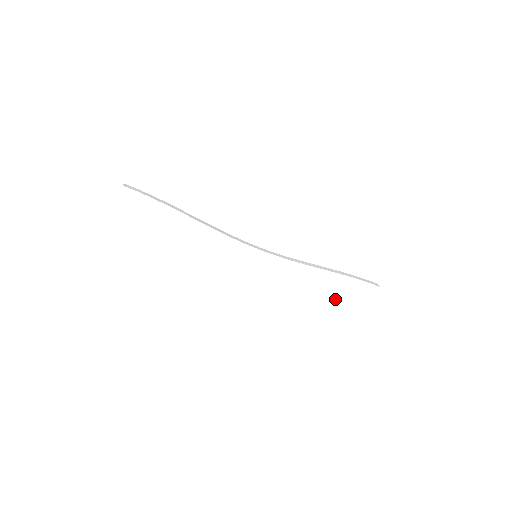
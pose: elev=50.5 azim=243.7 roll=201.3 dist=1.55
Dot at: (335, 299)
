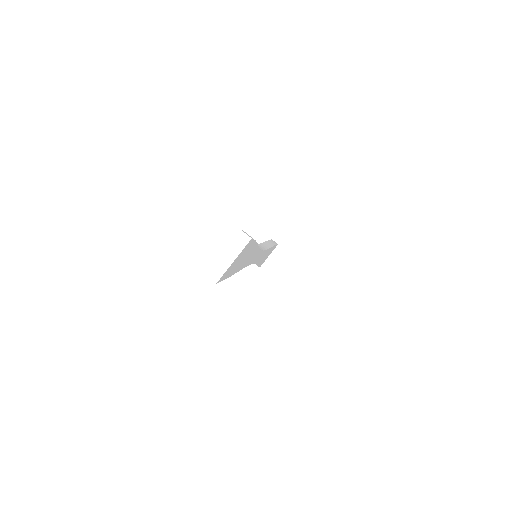
Dot at: (259, 264)
